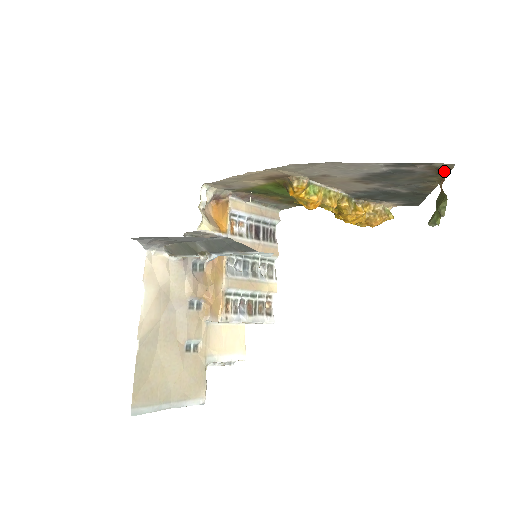
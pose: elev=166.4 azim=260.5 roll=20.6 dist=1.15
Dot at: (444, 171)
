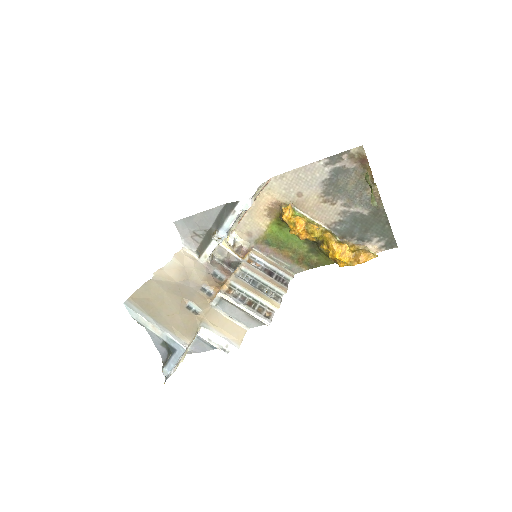
Dot at: (364, 162)
